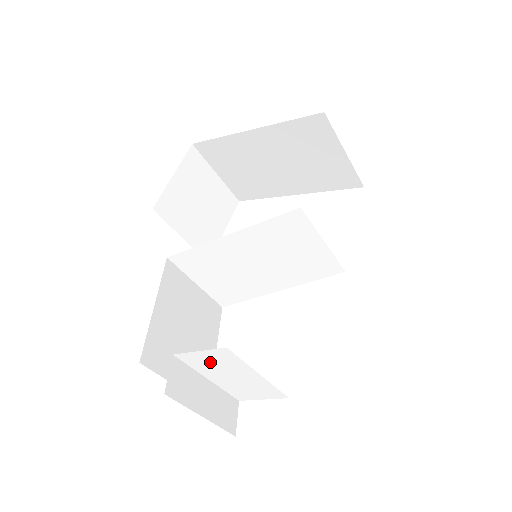
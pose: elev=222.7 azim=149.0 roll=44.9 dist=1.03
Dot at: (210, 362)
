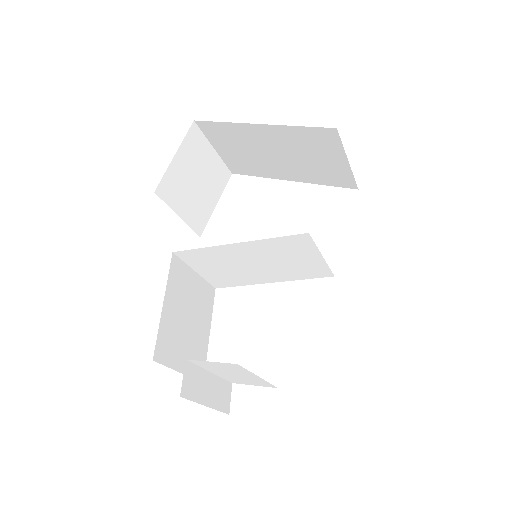
Dot at: (218, 367)
